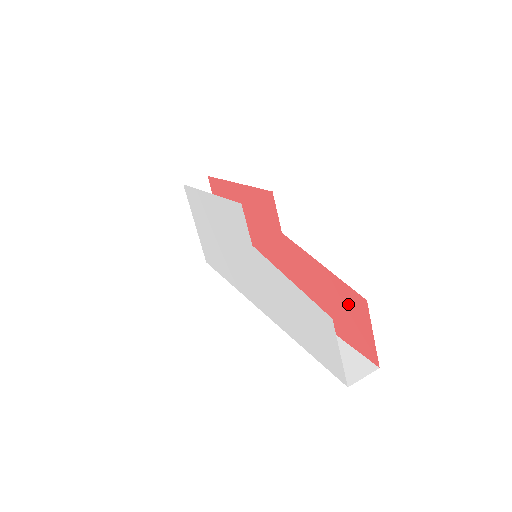
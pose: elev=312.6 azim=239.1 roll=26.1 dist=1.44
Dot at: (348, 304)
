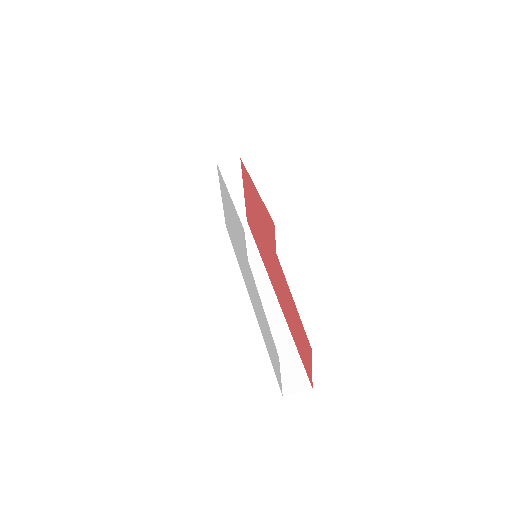
Dot at: (303, 338)
